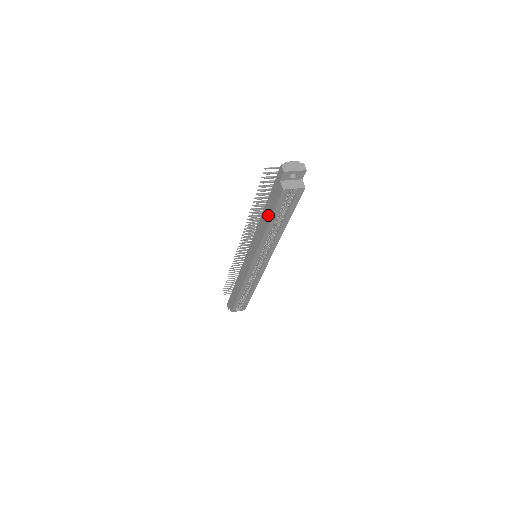
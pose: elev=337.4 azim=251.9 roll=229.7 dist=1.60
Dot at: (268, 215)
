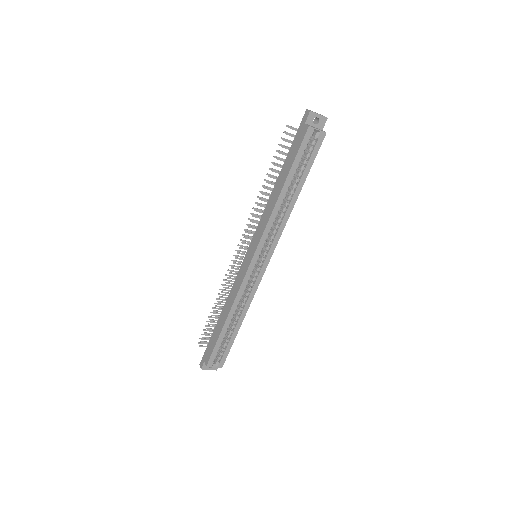
Dot at: (286, 172)
